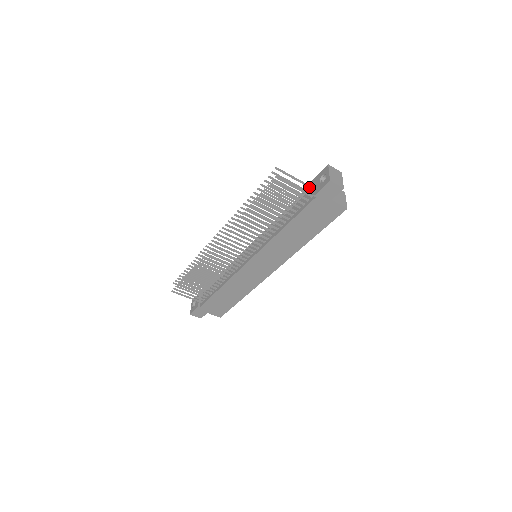
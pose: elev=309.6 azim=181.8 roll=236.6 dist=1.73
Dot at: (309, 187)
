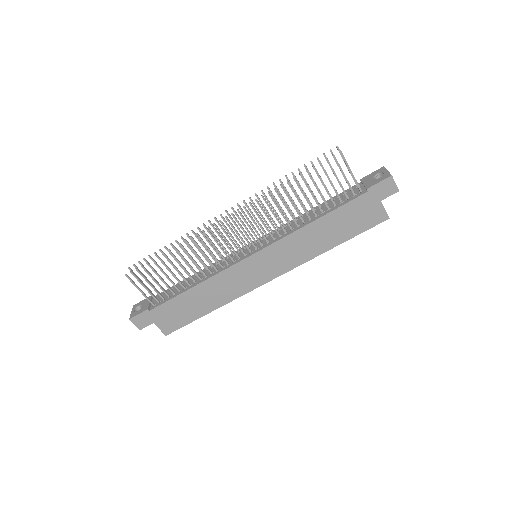
Dot at: occluded
